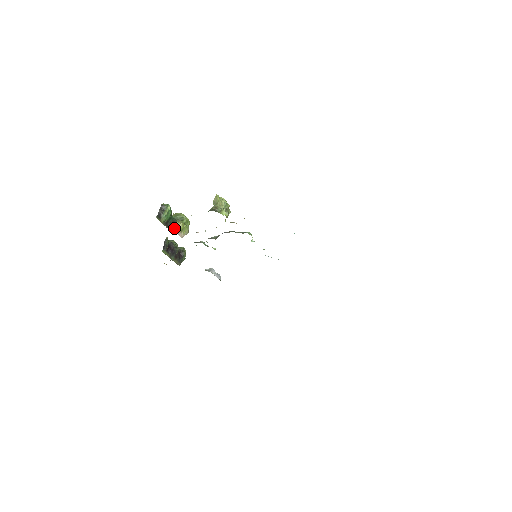
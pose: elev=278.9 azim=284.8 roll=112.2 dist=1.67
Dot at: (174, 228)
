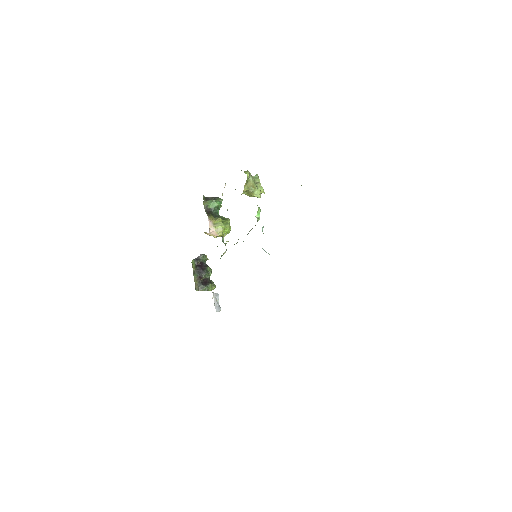
Dot at: (210, 216)
